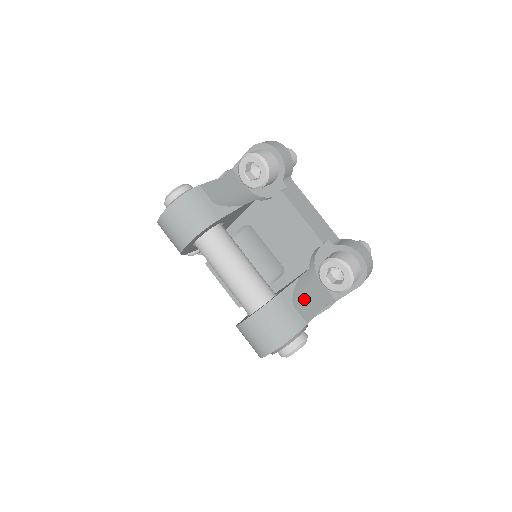
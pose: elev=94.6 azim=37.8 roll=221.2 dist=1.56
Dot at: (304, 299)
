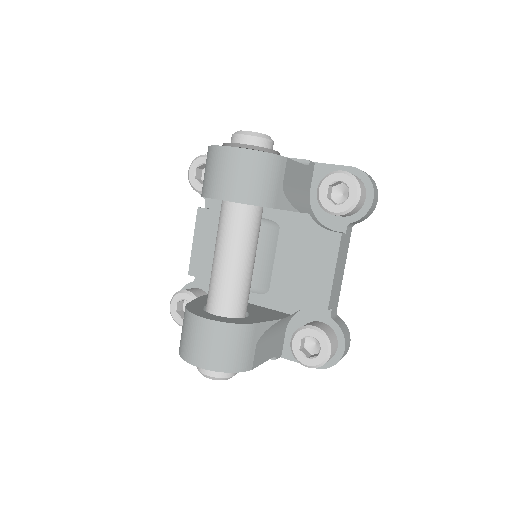
Dot at: (266, 341)
